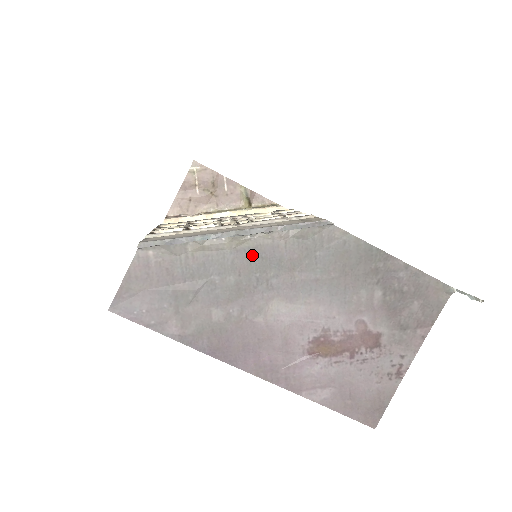
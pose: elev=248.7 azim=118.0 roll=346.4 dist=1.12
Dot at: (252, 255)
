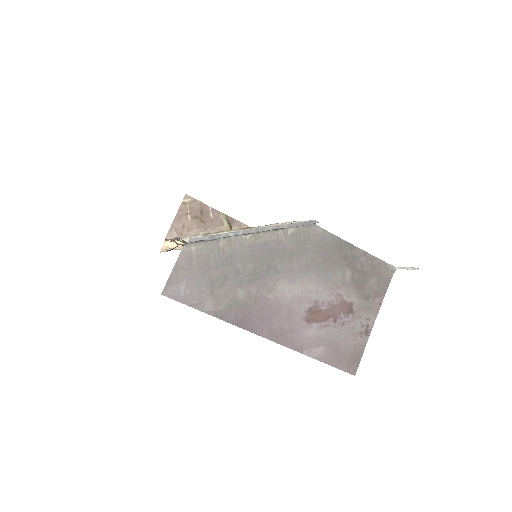
Dot at: (264, 248)
